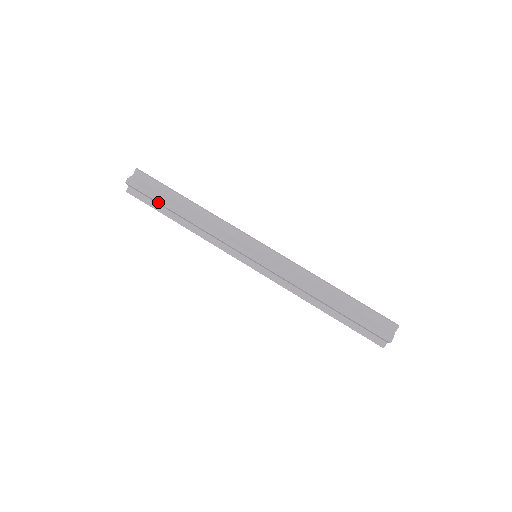
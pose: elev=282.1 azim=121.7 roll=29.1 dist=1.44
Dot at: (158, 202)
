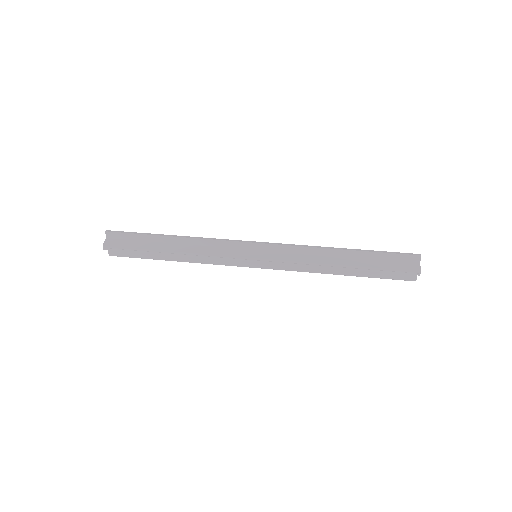
Dot at: (142, 252)
